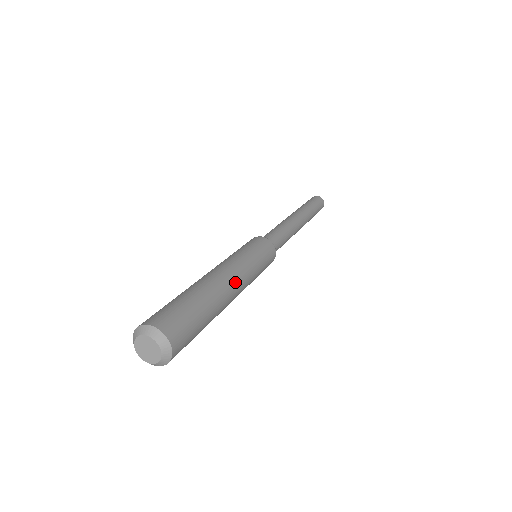
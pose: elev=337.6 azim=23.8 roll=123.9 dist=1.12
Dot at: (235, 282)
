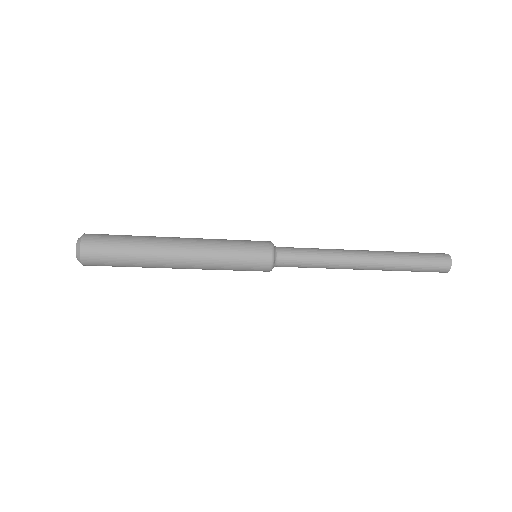
Dot at: (183, 242)
